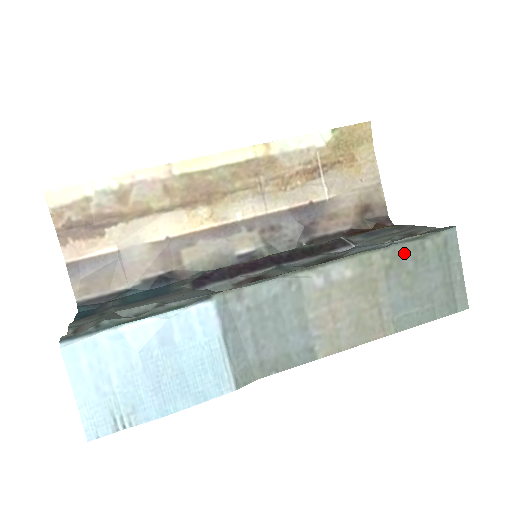
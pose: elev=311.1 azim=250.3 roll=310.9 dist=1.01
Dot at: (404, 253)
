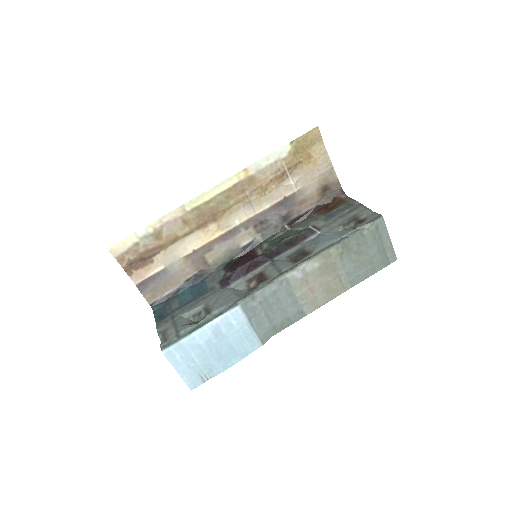
Dot at: (350, 243)
